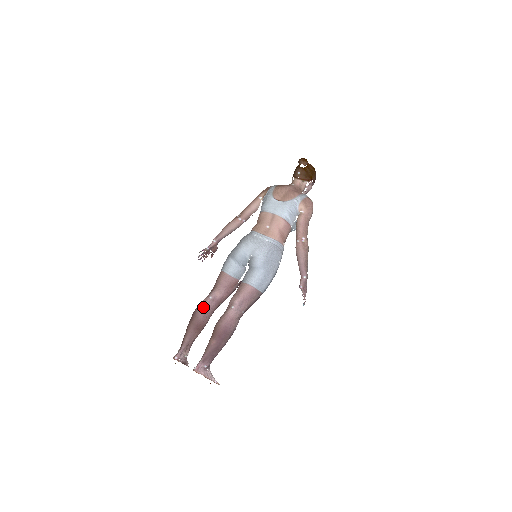
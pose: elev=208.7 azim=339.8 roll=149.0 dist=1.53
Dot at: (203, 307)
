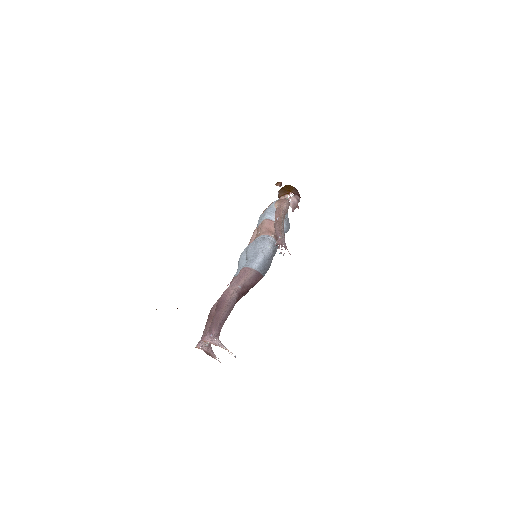
Dot at: (215, 303)
